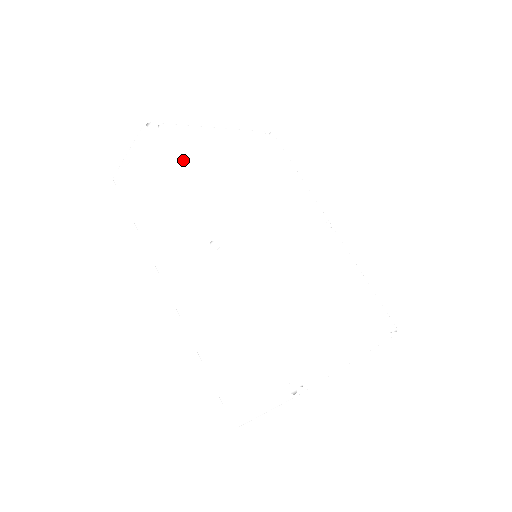
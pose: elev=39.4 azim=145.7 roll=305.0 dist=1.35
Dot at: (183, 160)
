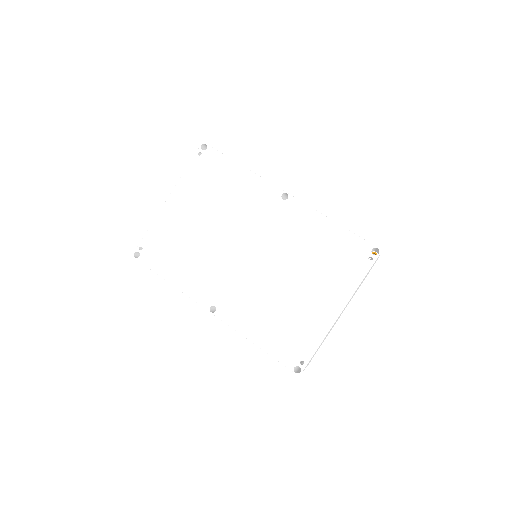
Dot at: (165, 260)
